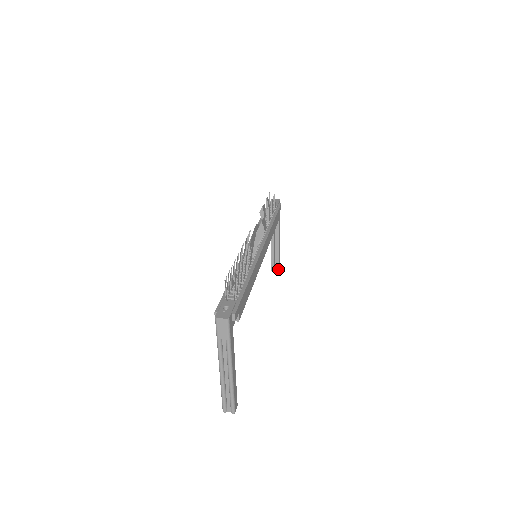
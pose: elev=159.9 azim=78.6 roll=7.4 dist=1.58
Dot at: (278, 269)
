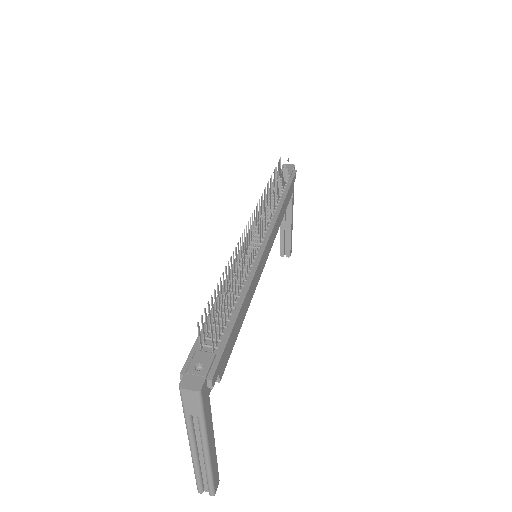
Dot at: (289, 254)
